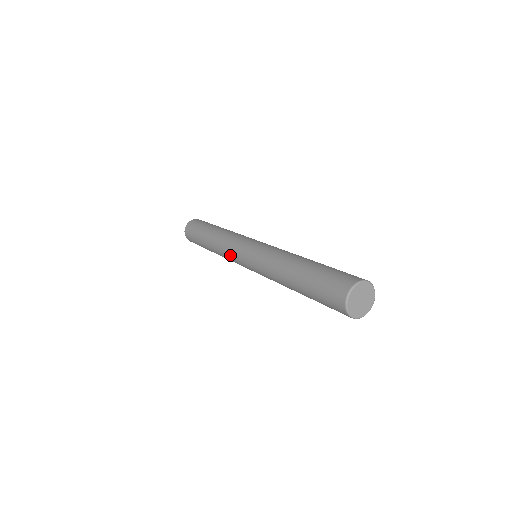
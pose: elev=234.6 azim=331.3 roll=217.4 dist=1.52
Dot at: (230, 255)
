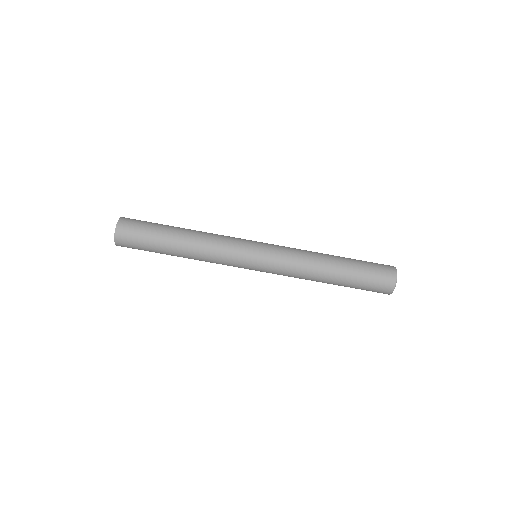
Dot at: (229, 259)
